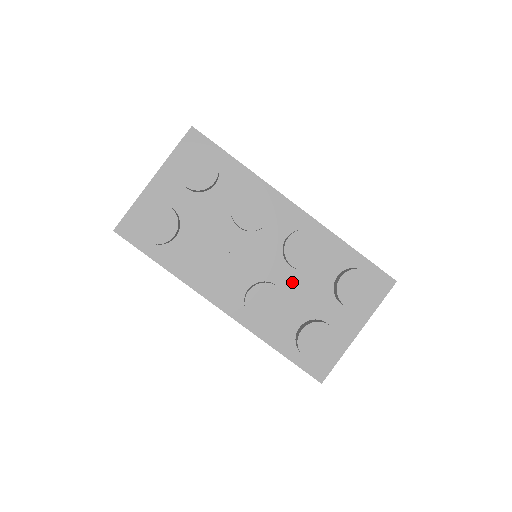
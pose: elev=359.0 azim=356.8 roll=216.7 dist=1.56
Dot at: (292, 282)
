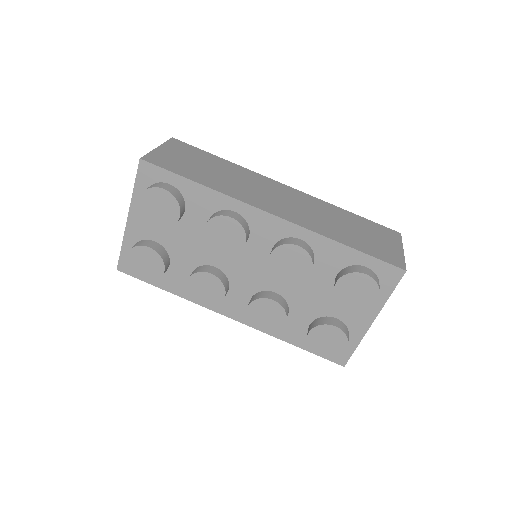
Dot at: (291, 288)
